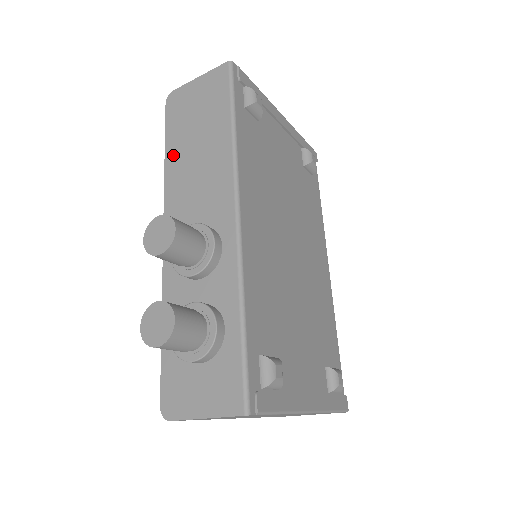
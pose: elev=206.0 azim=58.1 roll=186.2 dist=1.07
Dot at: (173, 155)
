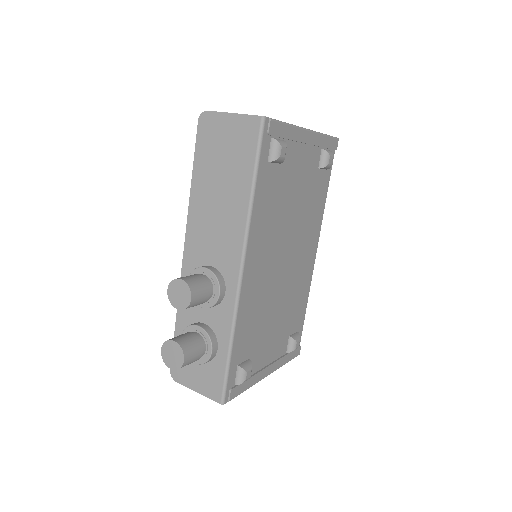
Dot at: (199, 184)
